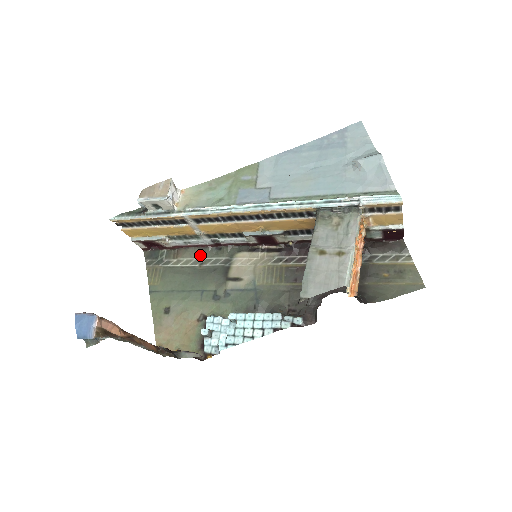
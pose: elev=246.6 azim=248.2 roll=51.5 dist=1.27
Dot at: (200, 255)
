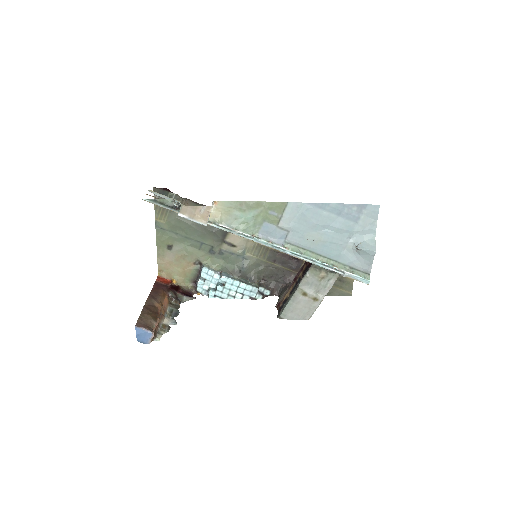
Dot at: occluded
